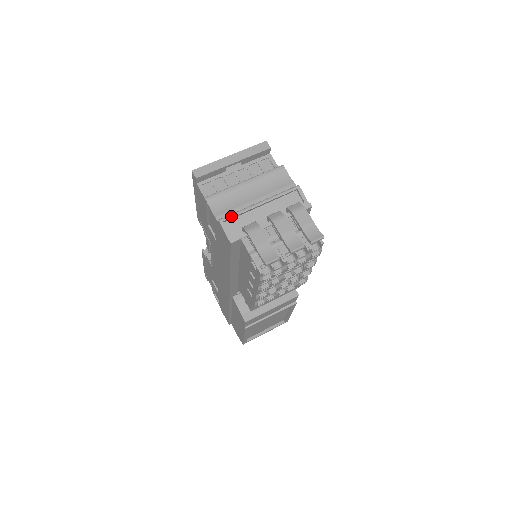
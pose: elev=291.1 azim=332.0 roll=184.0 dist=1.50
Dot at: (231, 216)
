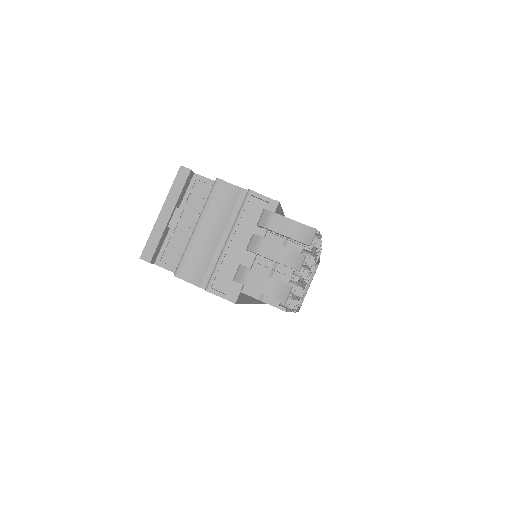
Dot at: (213, 277)
